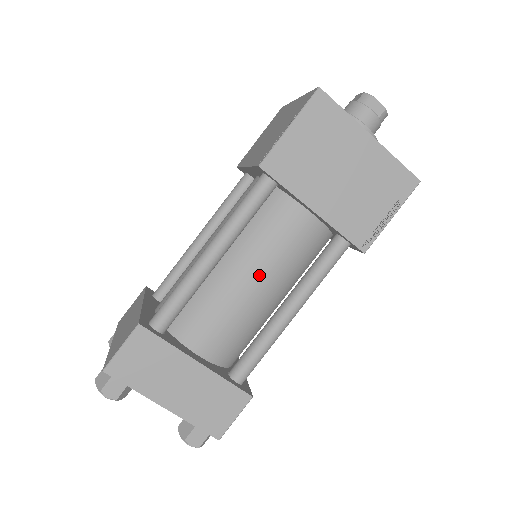
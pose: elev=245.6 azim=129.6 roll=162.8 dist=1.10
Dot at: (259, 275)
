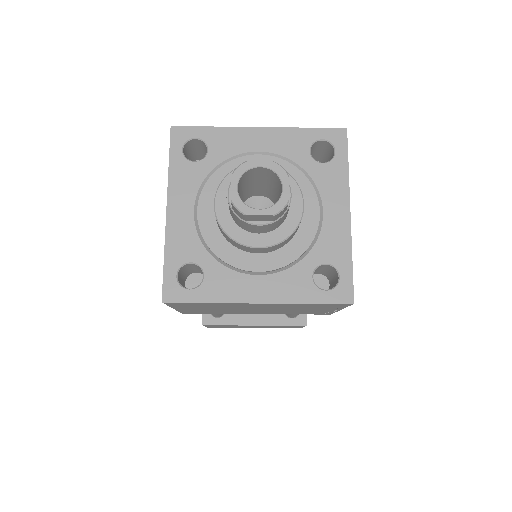
Dot at: occluded
